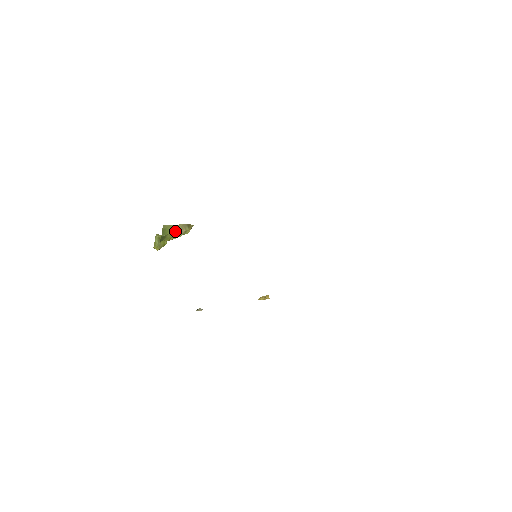
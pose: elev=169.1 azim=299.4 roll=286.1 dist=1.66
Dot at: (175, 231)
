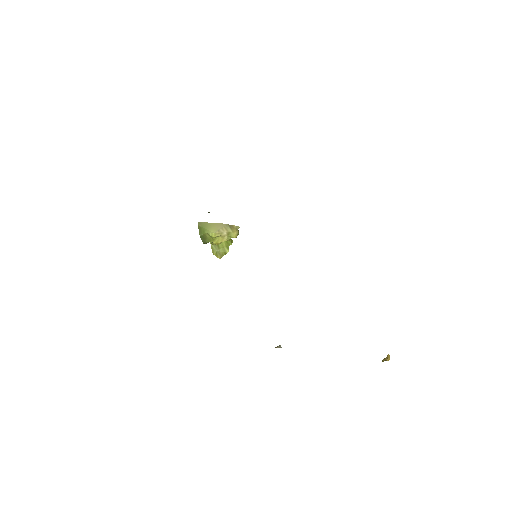
Dot at: (213, 230)
